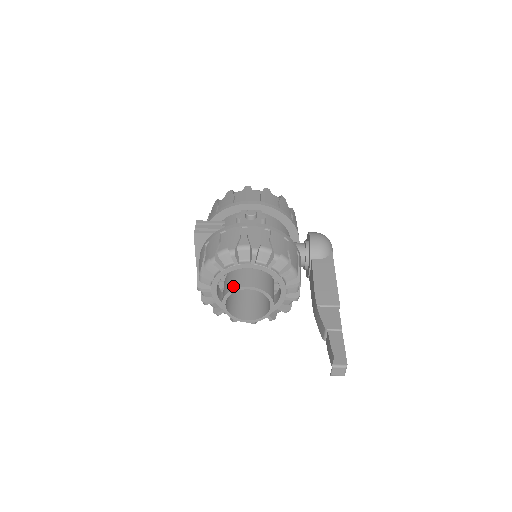
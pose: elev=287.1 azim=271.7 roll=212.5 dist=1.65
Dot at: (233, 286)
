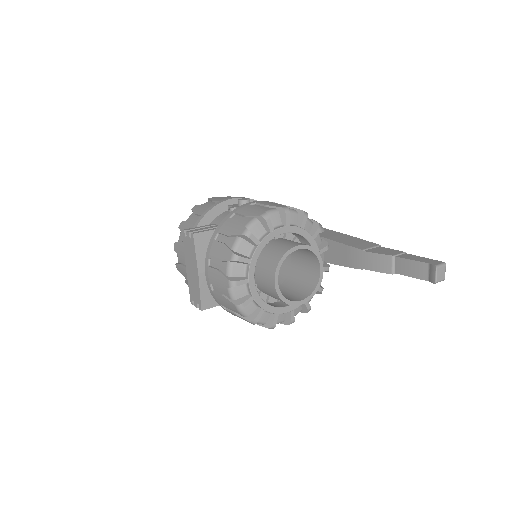
Dot at: (281, 253)
